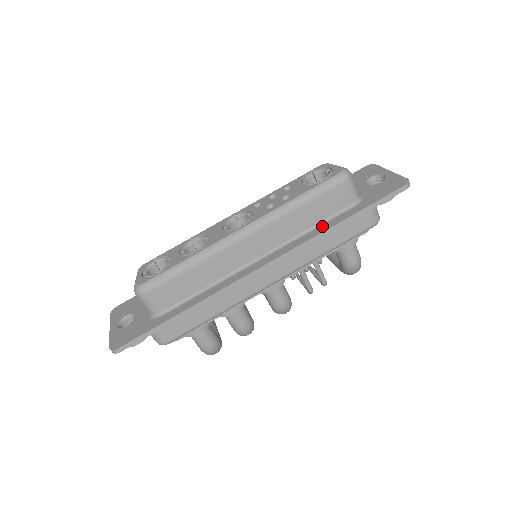
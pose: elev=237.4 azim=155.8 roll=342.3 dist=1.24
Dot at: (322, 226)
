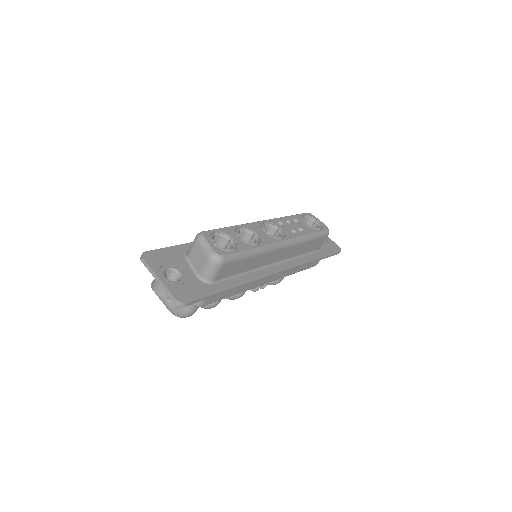
Dot at: (305, 257)
